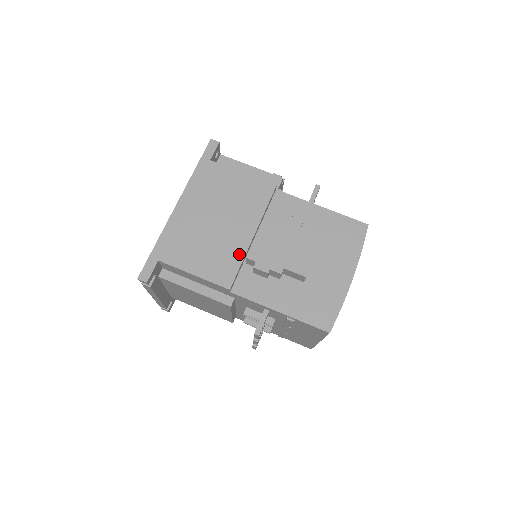
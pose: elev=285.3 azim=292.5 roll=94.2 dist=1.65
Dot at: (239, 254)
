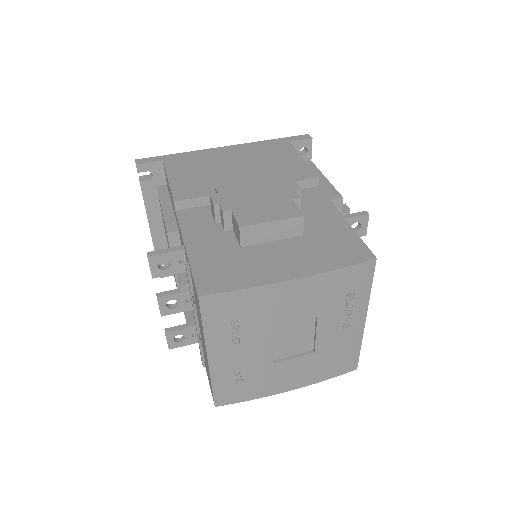
Dot at: occluded
